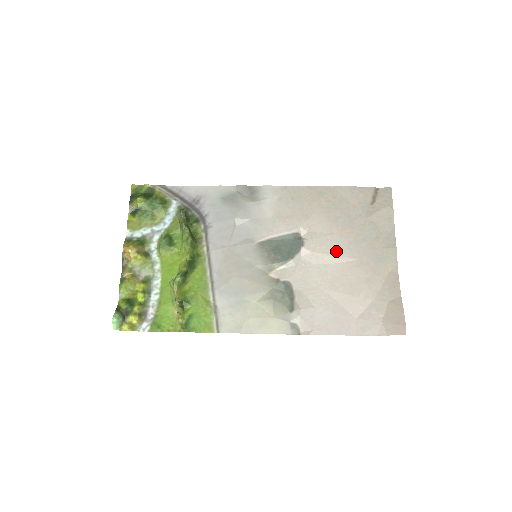
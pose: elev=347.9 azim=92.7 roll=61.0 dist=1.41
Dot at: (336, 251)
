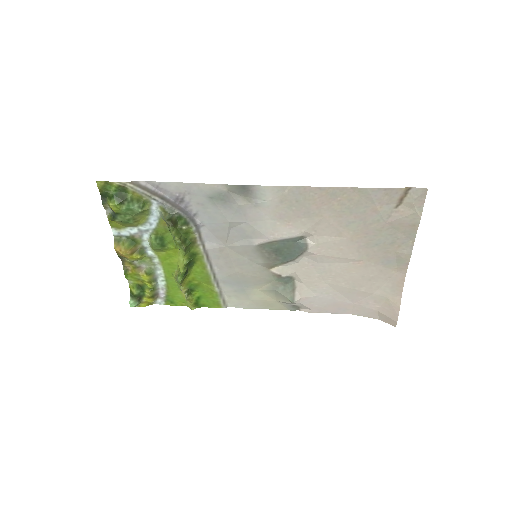
Dot at: (343, 254)
